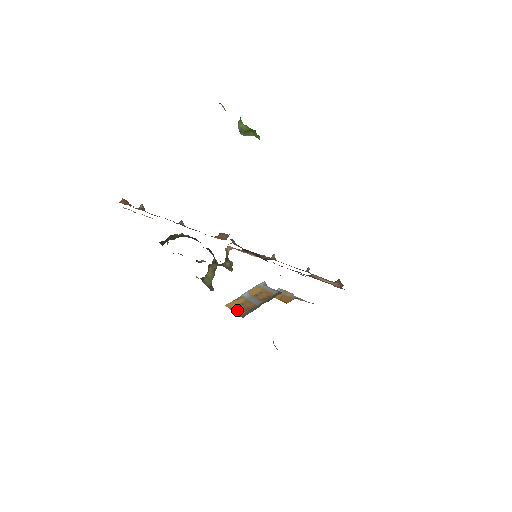
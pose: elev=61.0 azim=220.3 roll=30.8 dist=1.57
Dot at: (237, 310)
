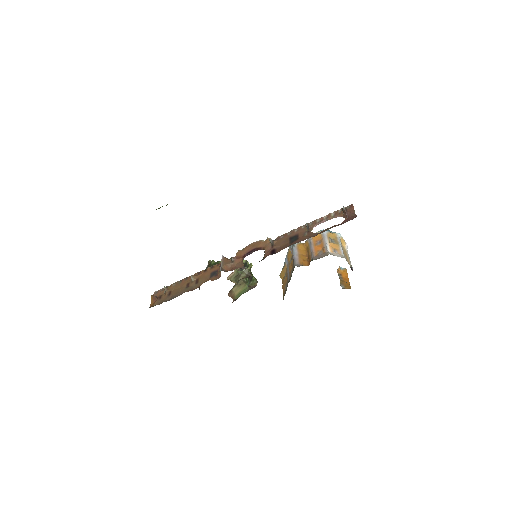
Dot at: (283, 286)
